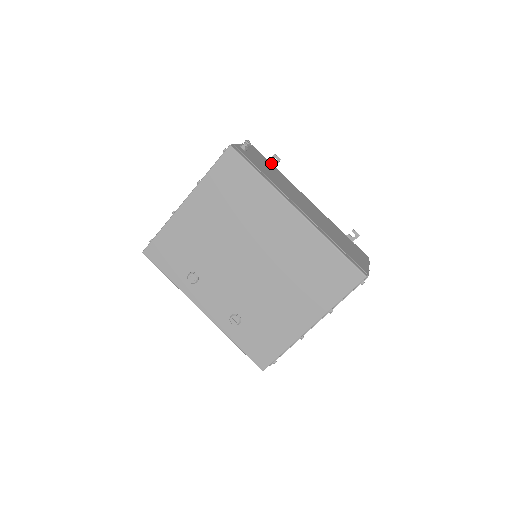
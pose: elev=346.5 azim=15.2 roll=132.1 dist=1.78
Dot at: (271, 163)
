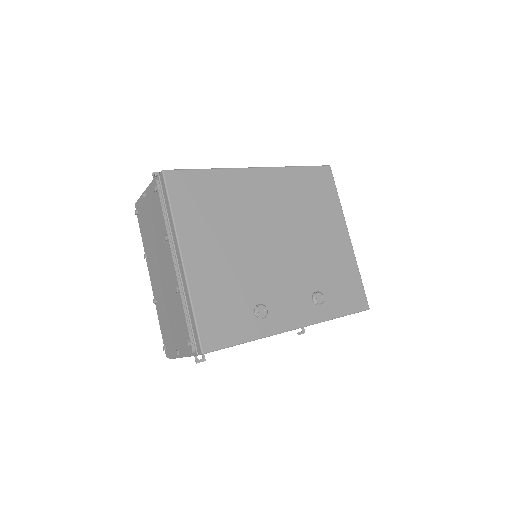
Dot at: occluded
